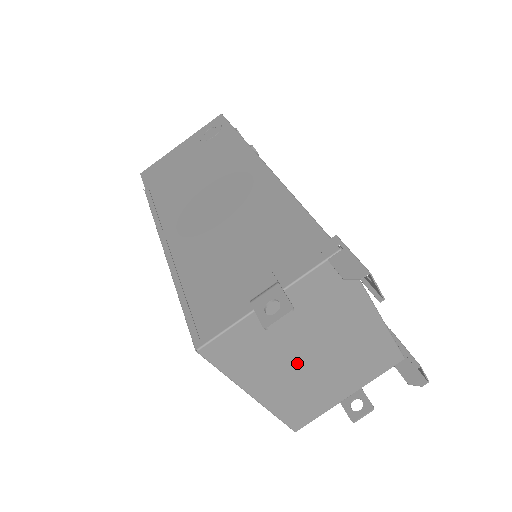
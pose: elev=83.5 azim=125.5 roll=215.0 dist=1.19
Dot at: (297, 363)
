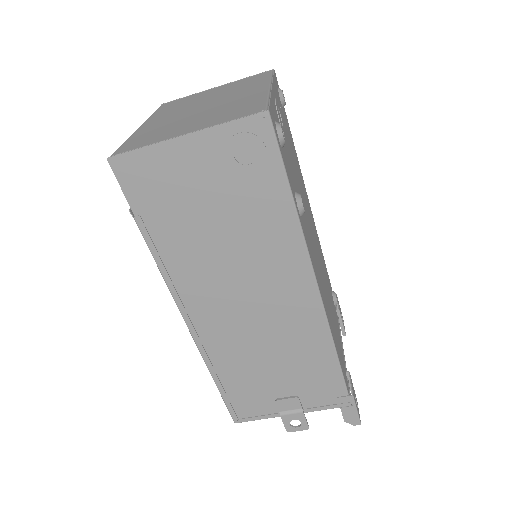
Dot at: occluded
